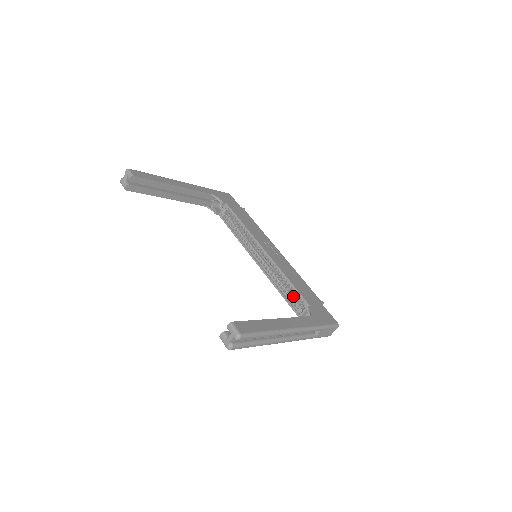
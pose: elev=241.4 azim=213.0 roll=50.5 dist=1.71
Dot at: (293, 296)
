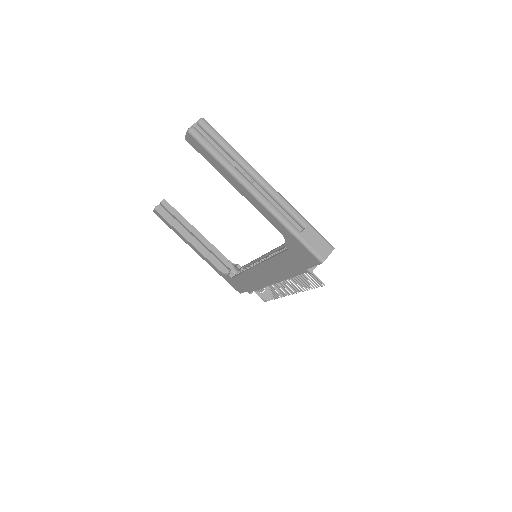
Dot at: occluded
